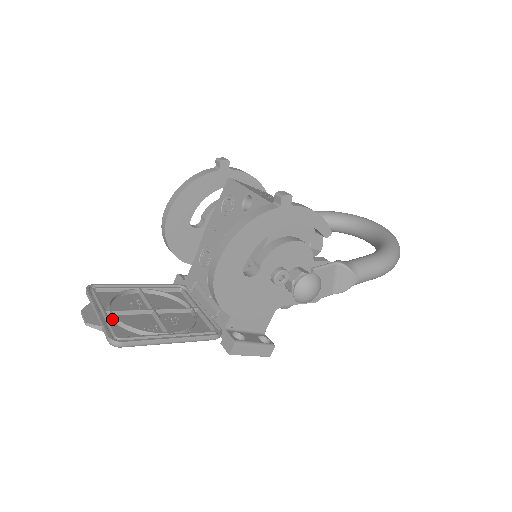
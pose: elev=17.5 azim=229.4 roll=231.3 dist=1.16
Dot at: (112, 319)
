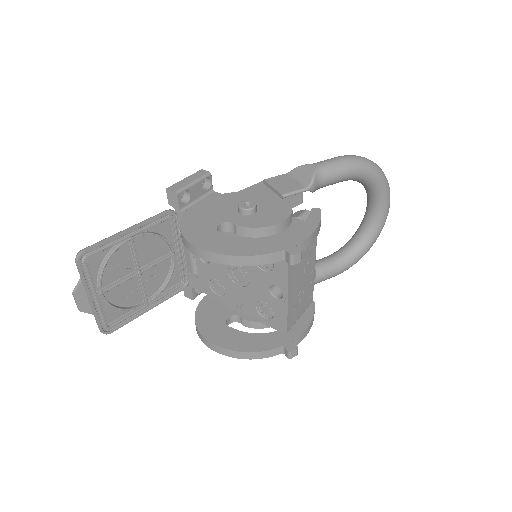
Dot at: (102, 299)
